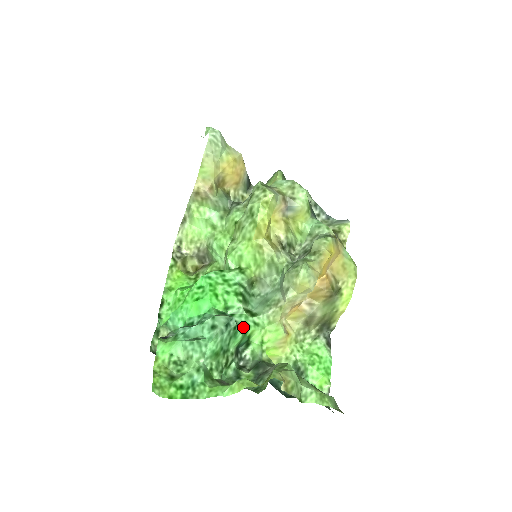
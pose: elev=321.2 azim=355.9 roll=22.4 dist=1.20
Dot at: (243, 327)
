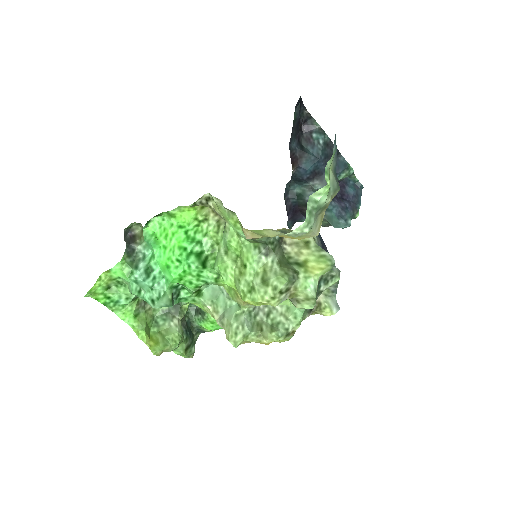
Dot at: (181, 300)
